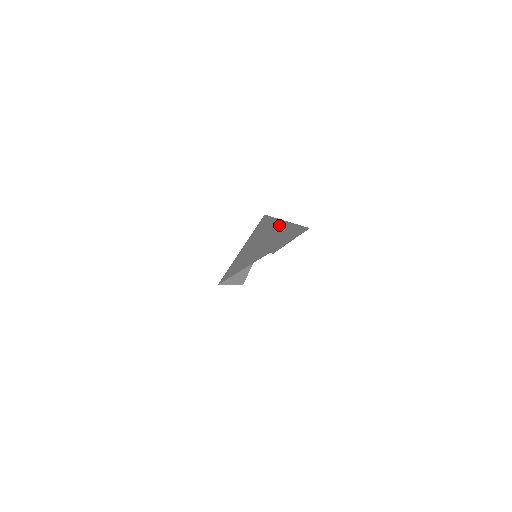
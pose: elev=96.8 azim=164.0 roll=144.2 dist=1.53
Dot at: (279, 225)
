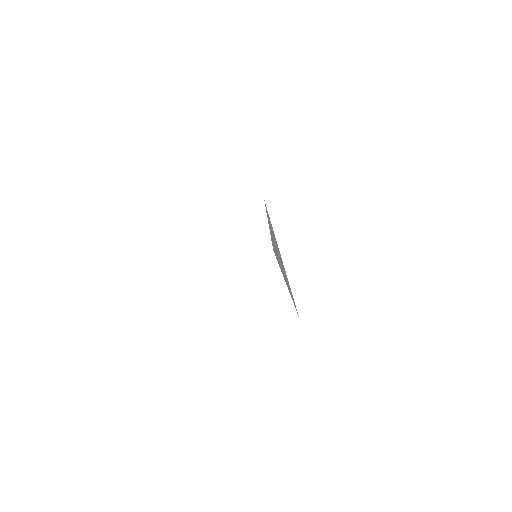
Dot at: occluded
